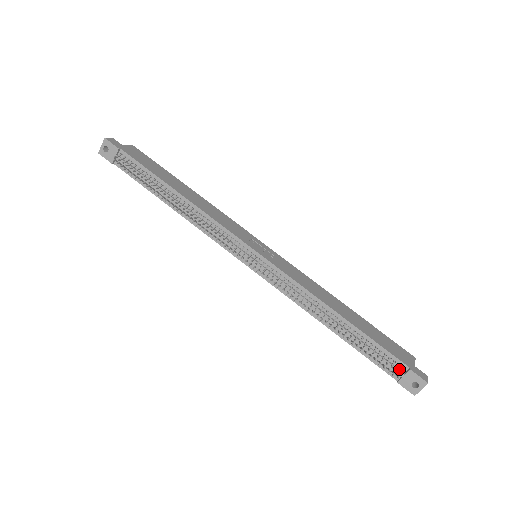
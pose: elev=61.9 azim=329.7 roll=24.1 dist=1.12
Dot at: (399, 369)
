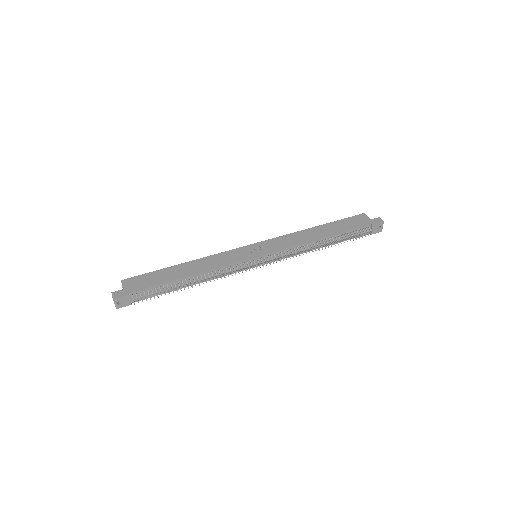
Dot at: (367, 229)
